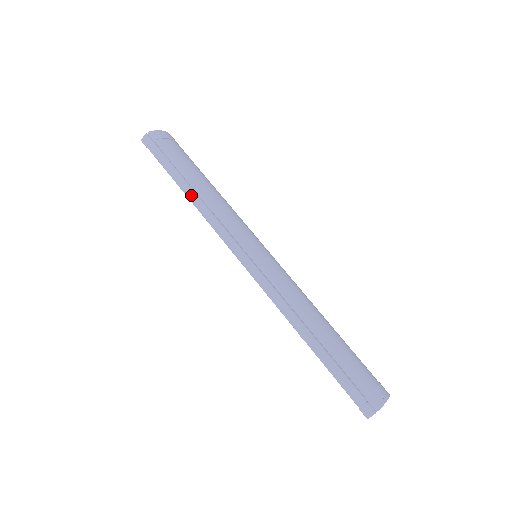
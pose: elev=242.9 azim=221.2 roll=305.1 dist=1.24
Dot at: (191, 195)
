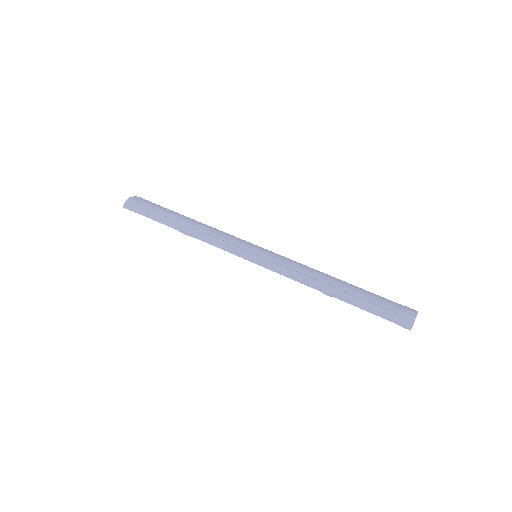
Dot at: (183, 228)
